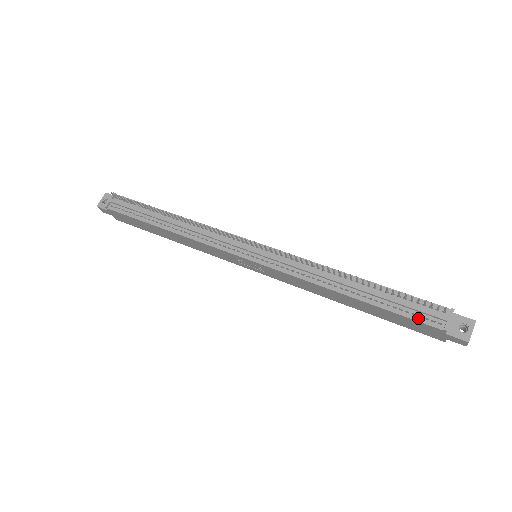
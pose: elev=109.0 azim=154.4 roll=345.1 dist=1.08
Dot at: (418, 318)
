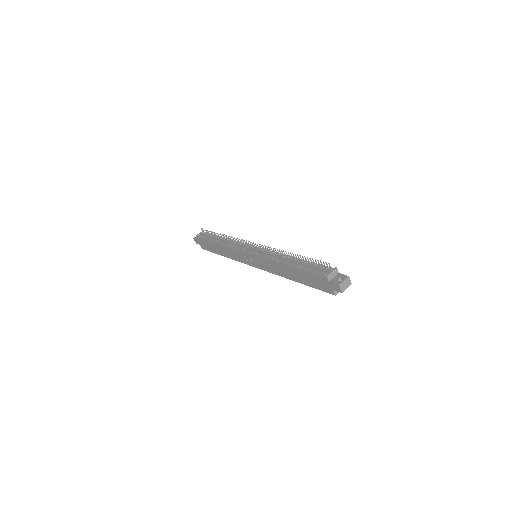
Dot at: (316, 273)
